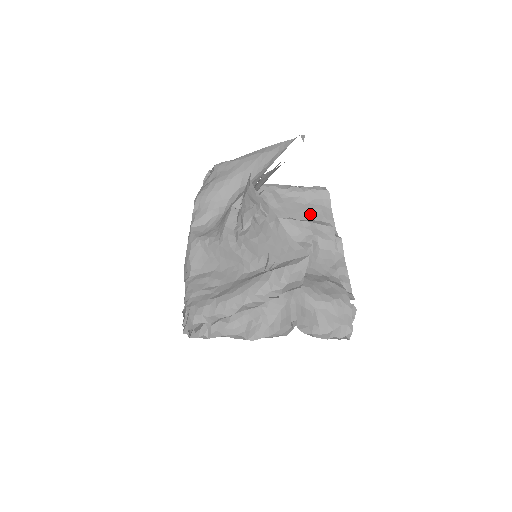
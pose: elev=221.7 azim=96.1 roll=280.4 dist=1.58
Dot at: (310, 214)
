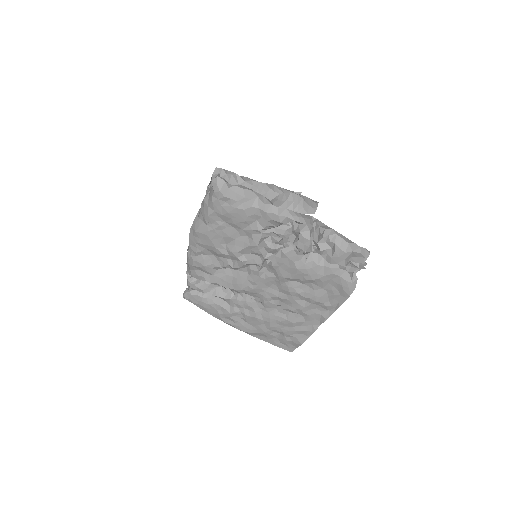
Dot at: occluded
